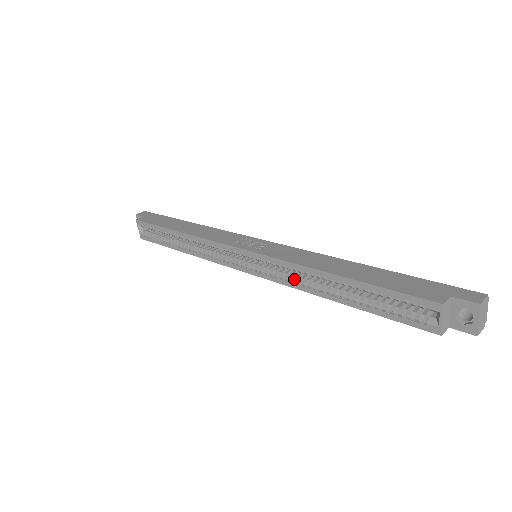
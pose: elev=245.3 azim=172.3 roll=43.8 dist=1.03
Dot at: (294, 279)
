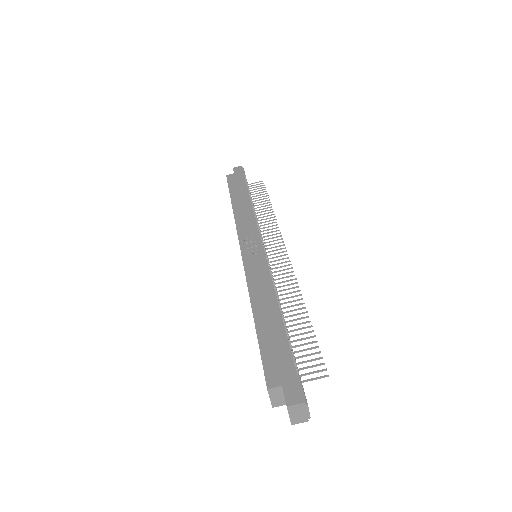
Dot at: occluded
